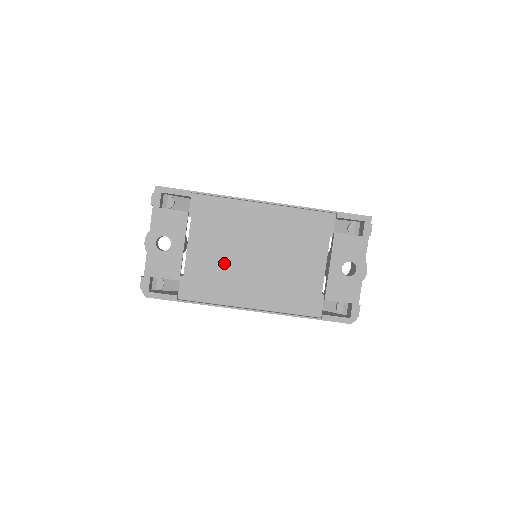
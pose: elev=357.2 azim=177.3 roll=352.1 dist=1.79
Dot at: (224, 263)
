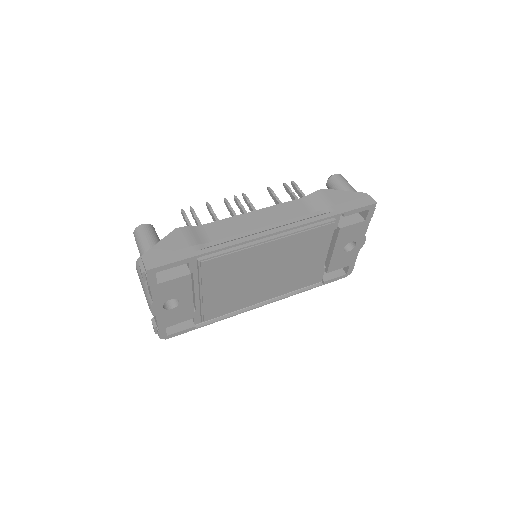
Dot at: (235, 291)
